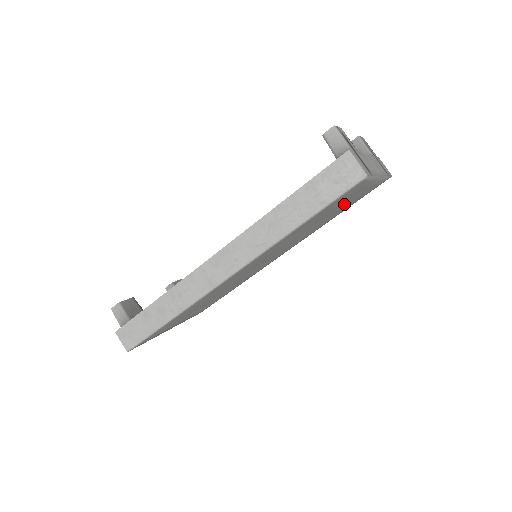
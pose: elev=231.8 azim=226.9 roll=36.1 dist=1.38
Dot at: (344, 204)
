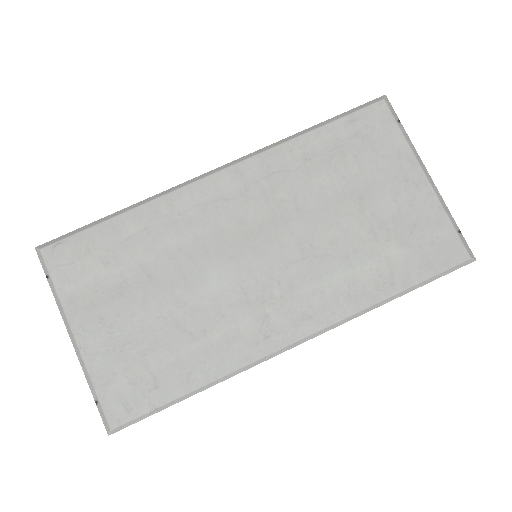
Dot at: (385, 210)
